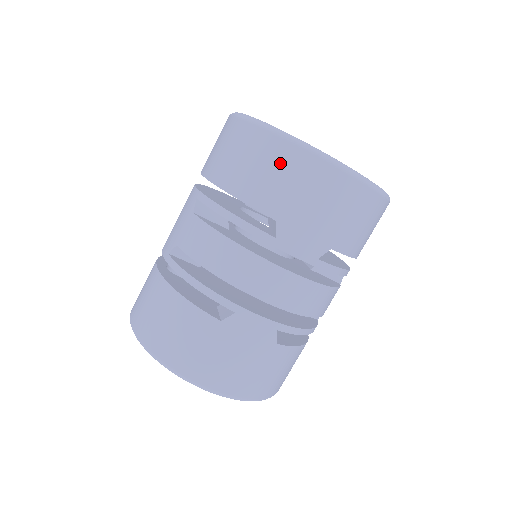
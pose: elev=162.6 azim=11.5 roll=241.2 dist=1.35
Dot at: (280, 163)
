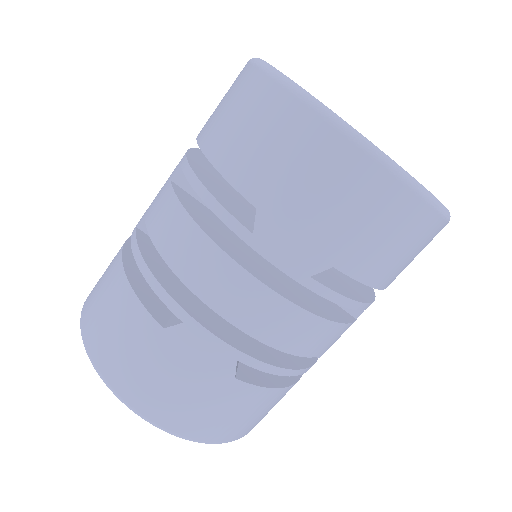
Dot at: (278, 127)
